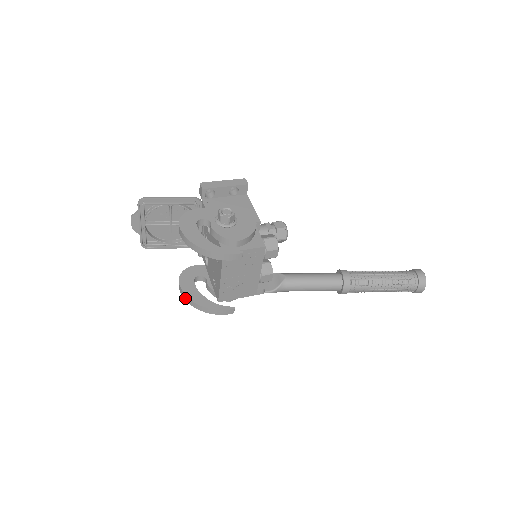
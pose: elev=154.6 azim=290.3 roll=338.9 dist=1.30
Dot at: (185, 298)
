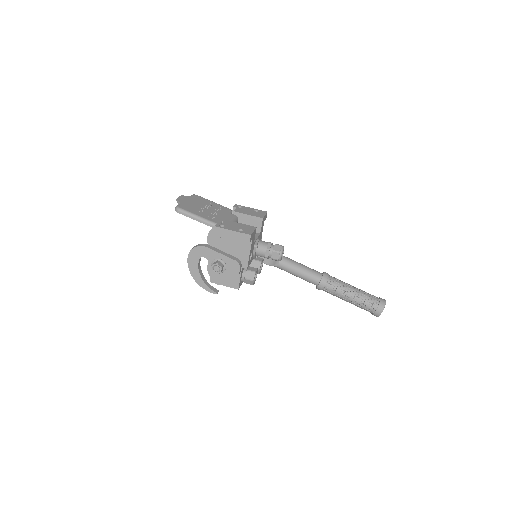
Dot at: occluded
